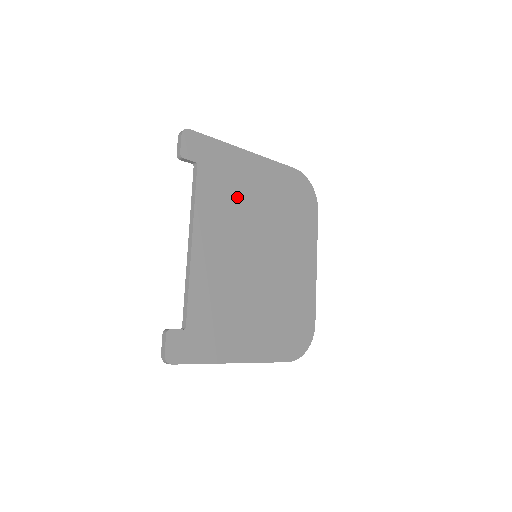
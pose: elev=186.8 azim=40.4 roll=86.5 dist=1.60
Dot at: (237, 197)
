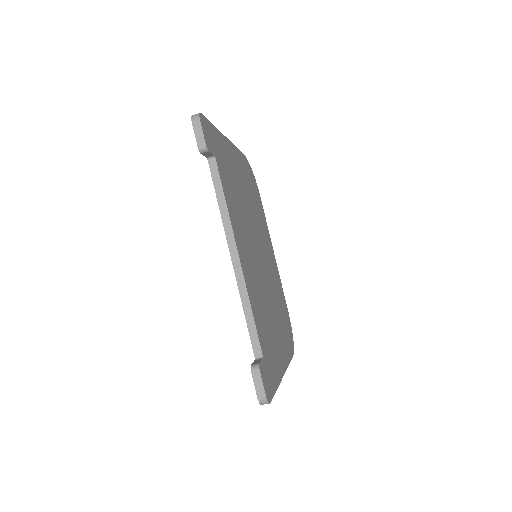
Dot at: (237, 193)
